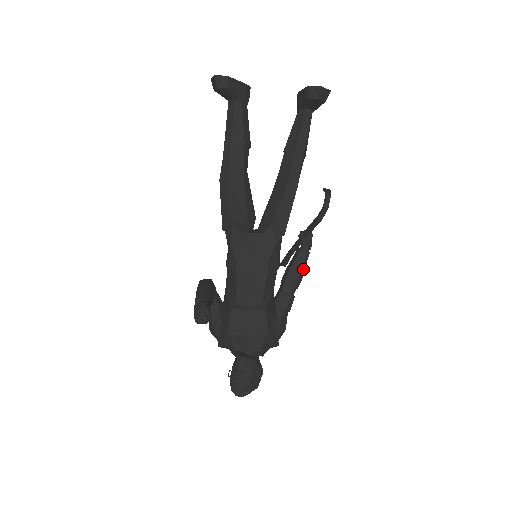
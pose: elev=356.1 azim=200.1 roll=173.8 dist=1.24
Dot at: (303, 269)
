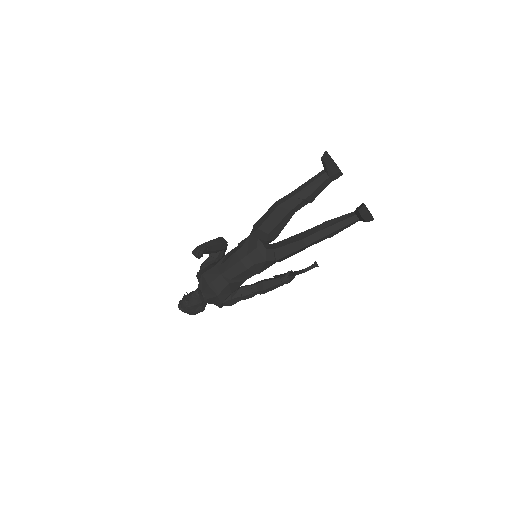
Dot at: (272, 288)
